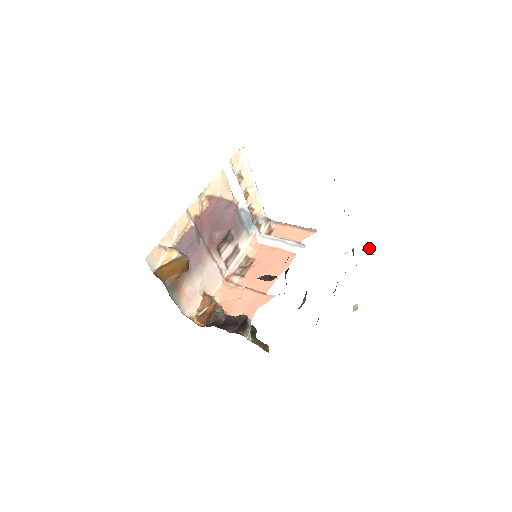
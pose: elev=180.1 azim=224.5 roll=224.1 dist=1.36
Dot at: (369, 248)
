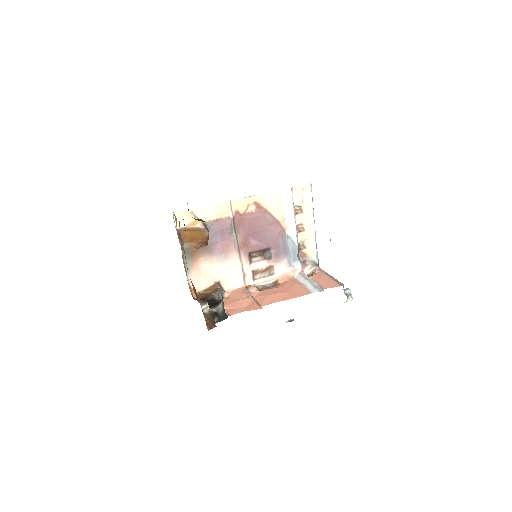
Dot at: (350, 292)
